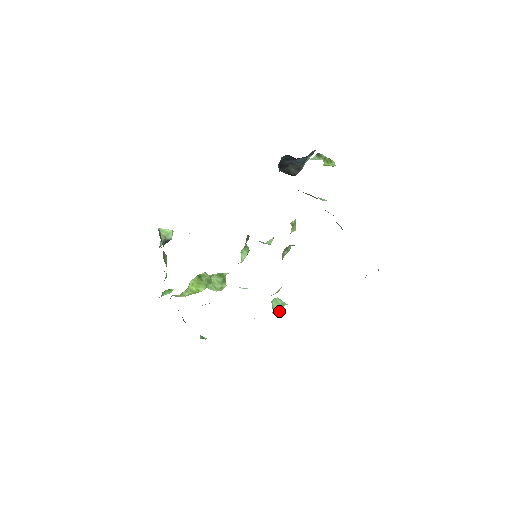
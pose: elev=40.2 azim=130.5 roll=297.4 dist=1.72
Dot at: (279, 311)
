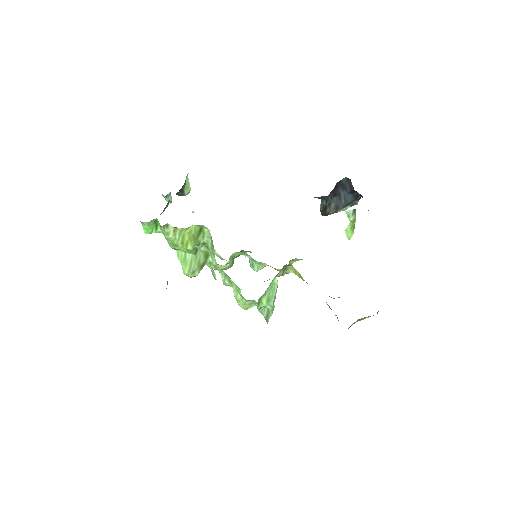
Dot at: (260, 307)
